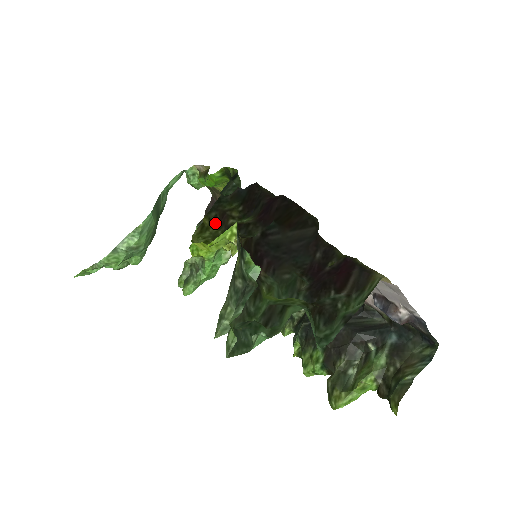
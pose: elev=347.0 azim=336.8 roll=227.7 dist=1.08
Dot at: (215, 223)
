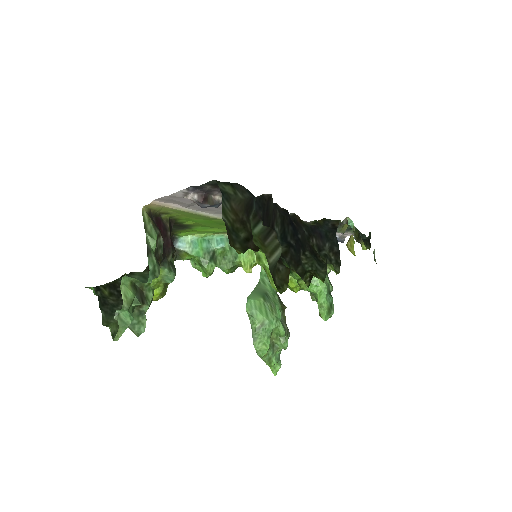
Dot at: occluded
